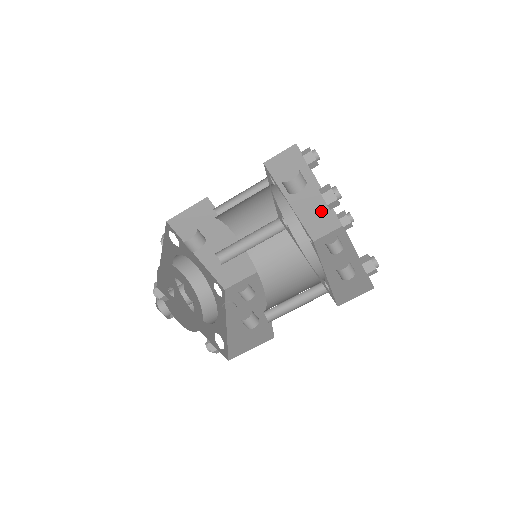
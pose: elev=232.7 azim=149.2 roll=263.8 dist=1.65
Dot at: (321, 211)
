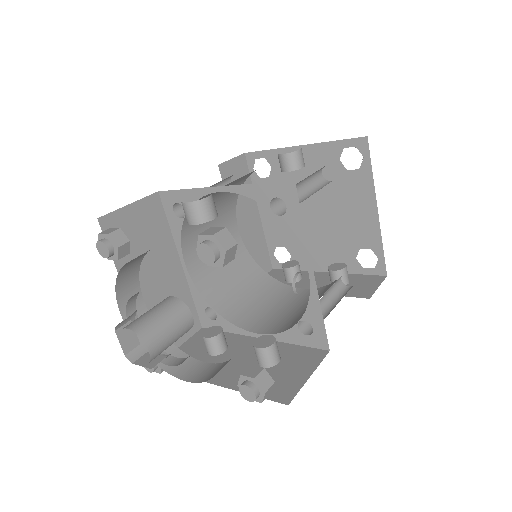
Dot at: (258, 245)
